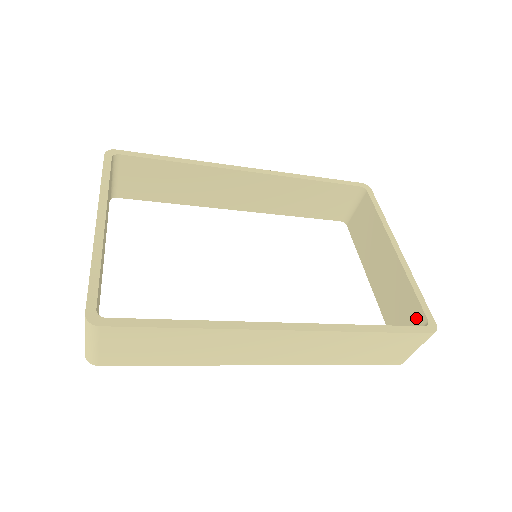
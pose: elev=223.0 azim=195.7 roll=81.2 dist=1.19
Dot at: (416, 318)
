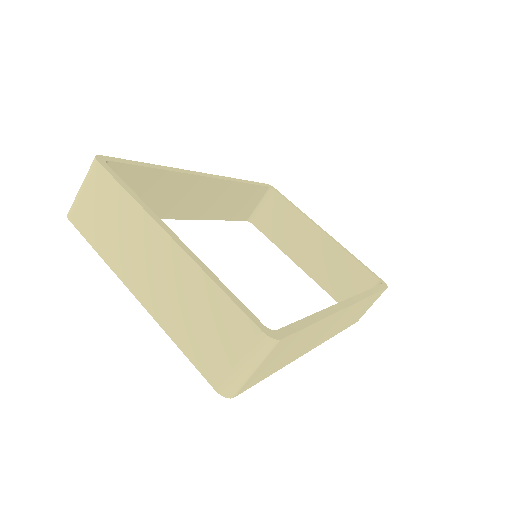
Dot at: (366, 281)
